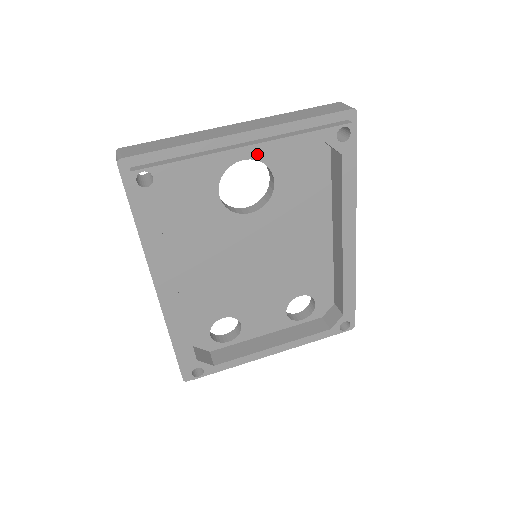
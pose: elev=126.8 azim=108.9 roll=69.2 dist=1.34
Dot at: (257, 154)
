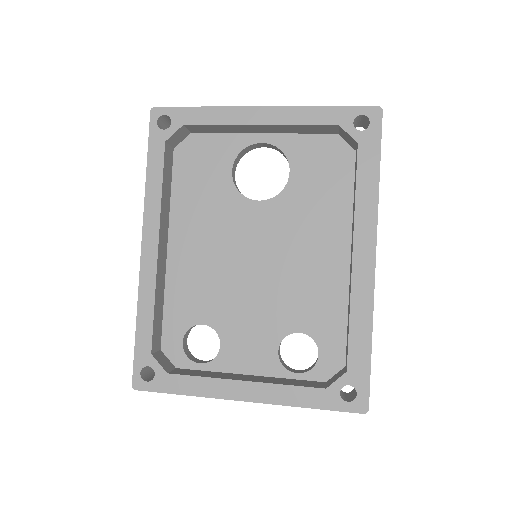
Dot at: (268, 123)
